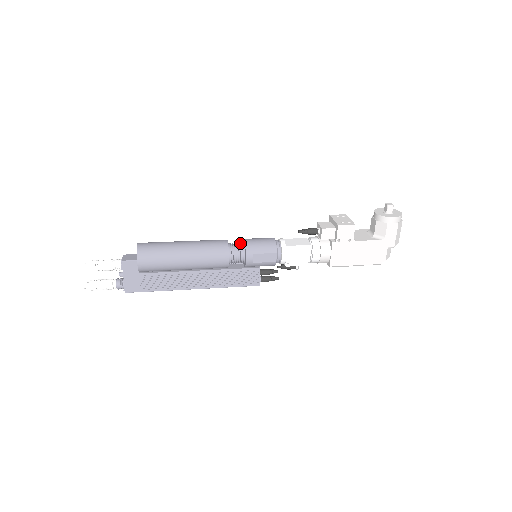
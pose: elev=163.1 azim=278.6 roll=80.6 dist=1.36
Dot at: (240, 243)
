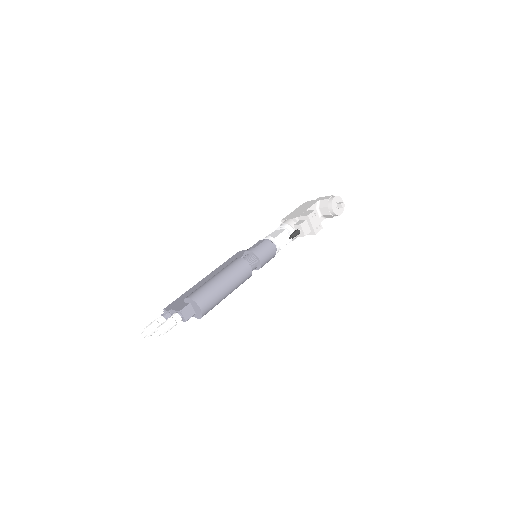
Dot at: (252, 257)
